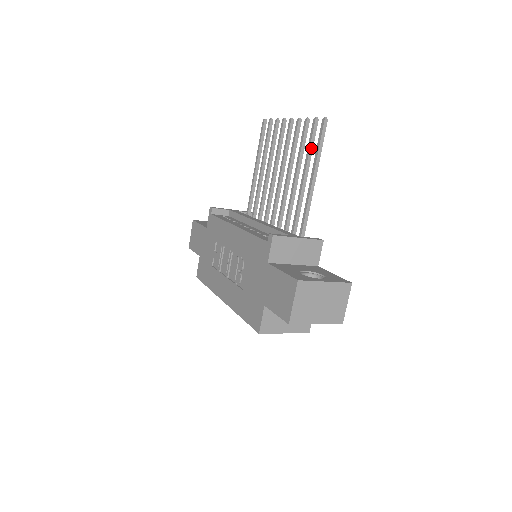
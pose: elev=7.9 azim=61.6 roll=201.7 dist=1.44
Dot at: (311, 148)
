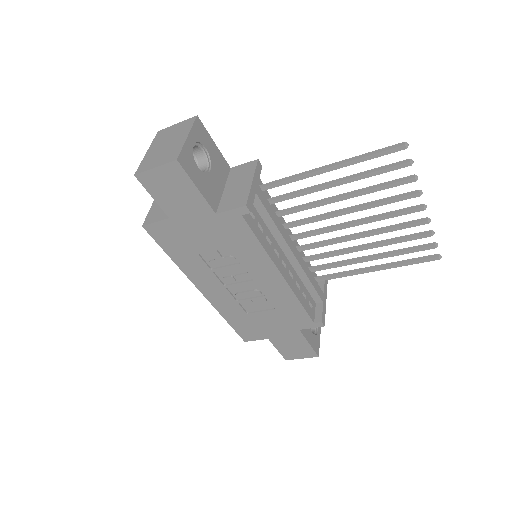
Dot at: (404, 253)
